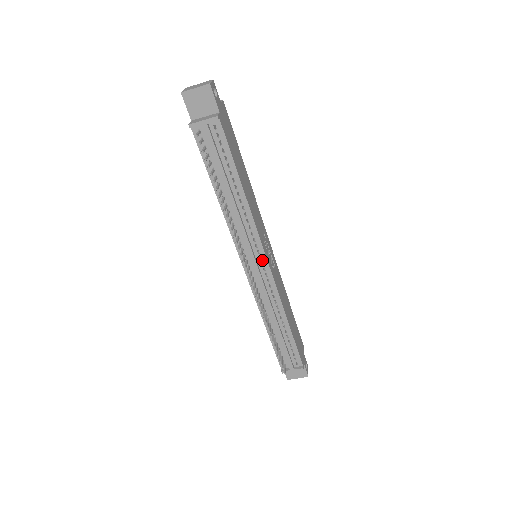
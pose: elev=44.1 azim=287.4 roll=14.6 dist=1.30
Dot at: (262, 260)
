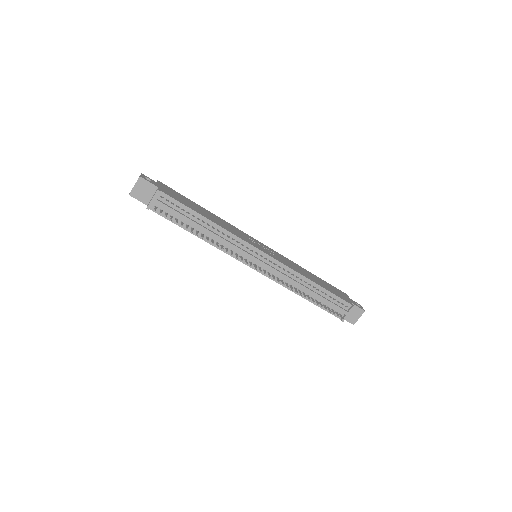
Dot at: (259, 254)
